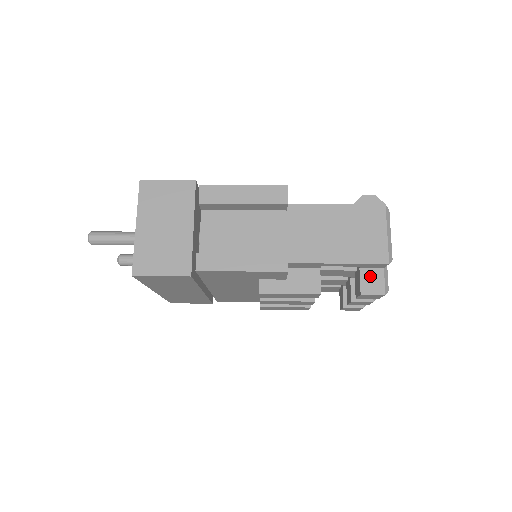
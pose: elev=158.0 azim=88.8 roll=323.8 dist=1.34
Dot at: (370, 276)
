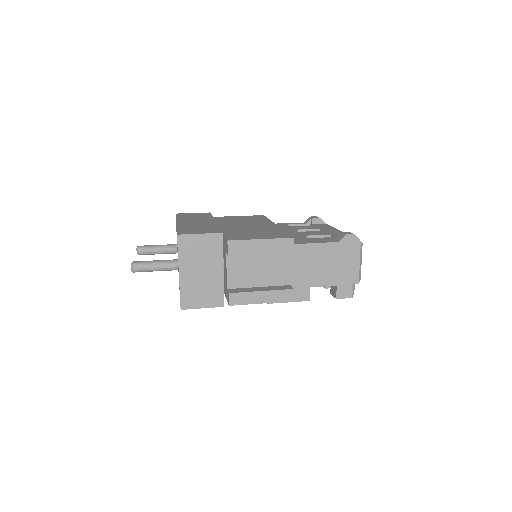
Dot at: (343, 286)
